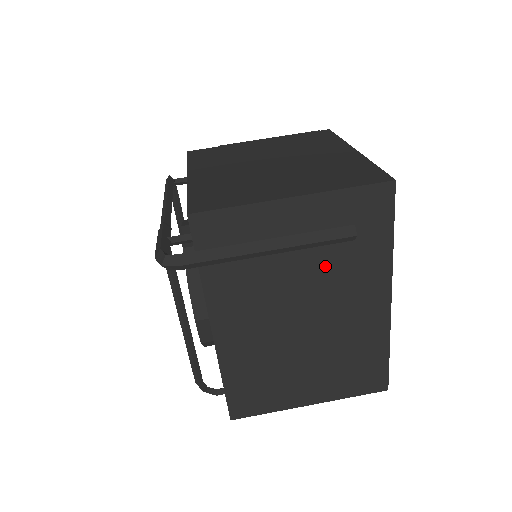
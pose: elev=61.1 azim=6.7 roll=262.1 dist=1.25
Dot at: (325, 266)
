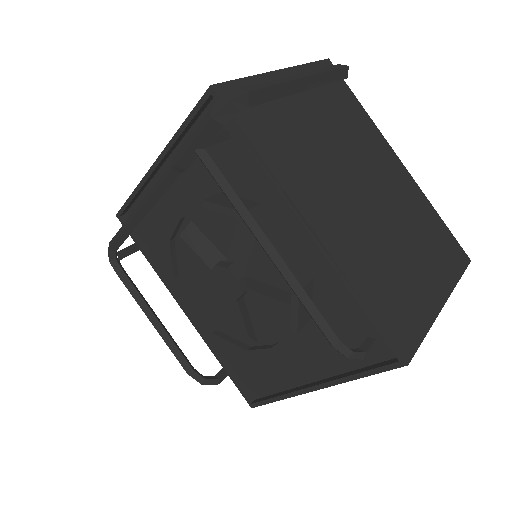
Dot at: (341, 132)
